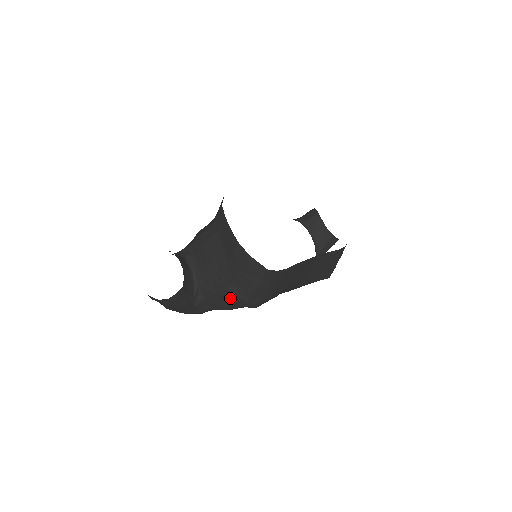
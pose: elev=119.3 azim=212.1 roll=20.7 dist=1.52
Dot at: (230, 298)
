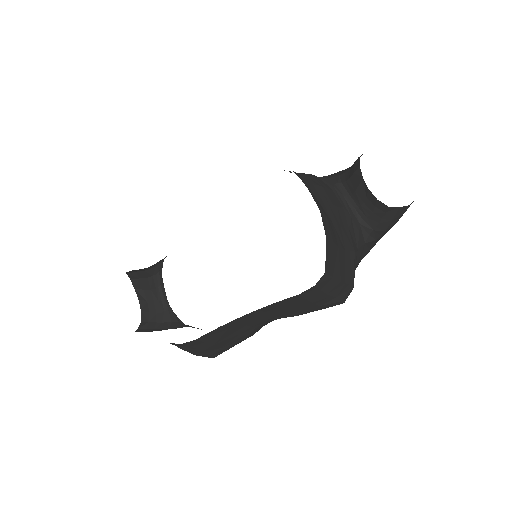
Dot at: occluded
